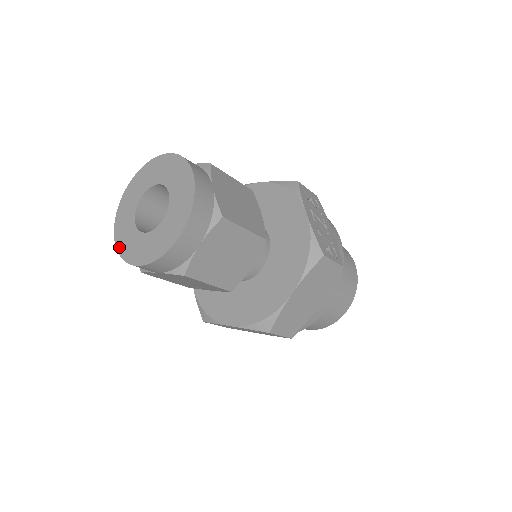
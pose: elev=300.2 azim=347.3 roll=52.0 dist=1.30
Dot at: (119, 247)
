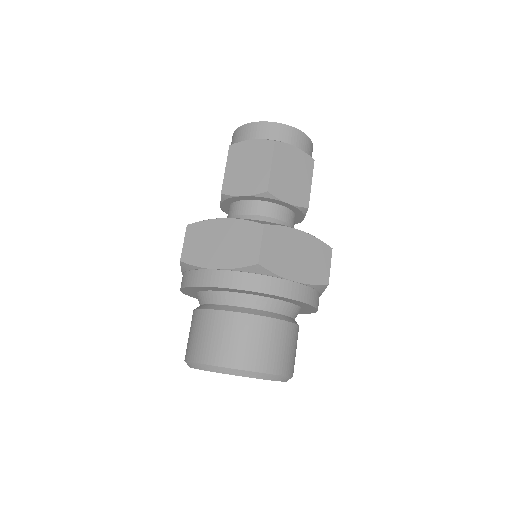
Dot at: (268, 123)
